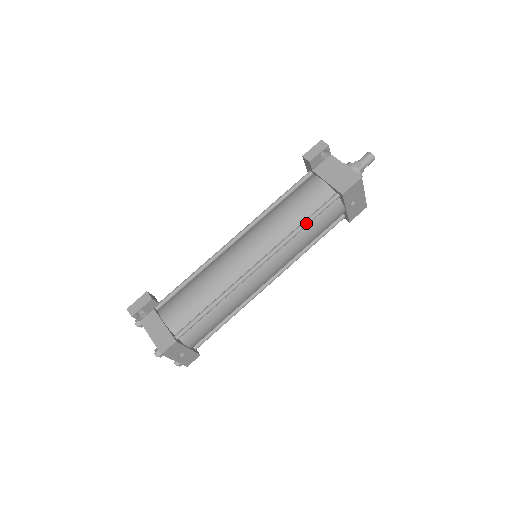
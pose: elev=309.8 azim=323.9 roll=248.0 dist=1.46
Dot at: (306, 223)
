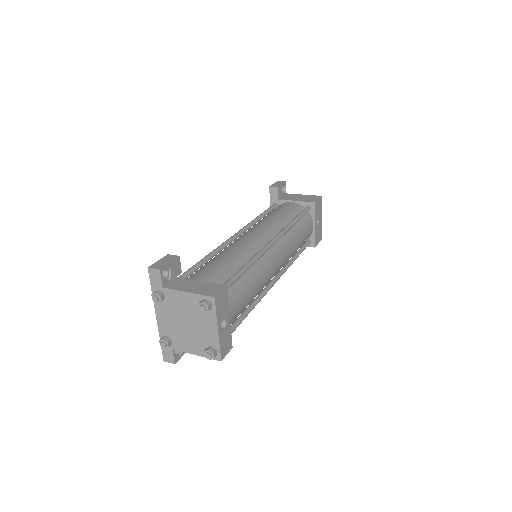
Dot at: (297, 219)
